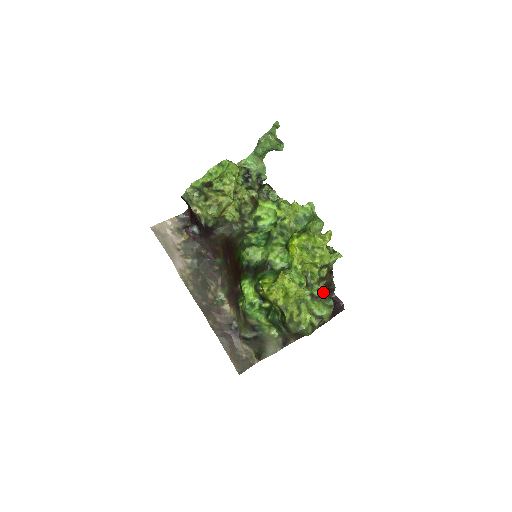
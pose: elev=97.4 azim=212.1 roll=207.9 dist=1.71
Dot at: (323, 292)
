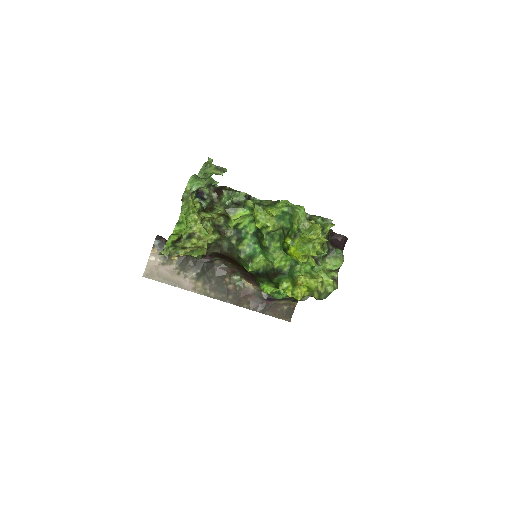
Dot at: (328, 247)
